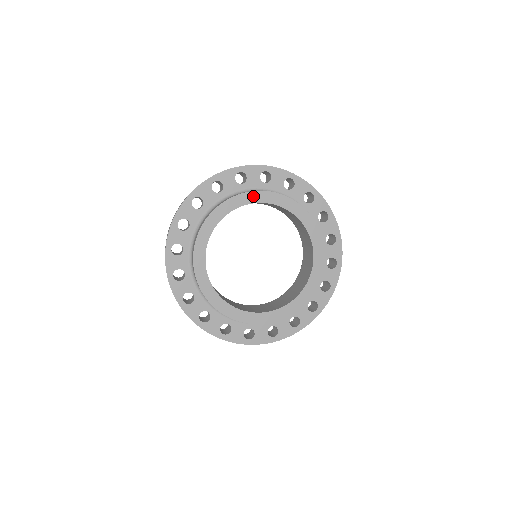
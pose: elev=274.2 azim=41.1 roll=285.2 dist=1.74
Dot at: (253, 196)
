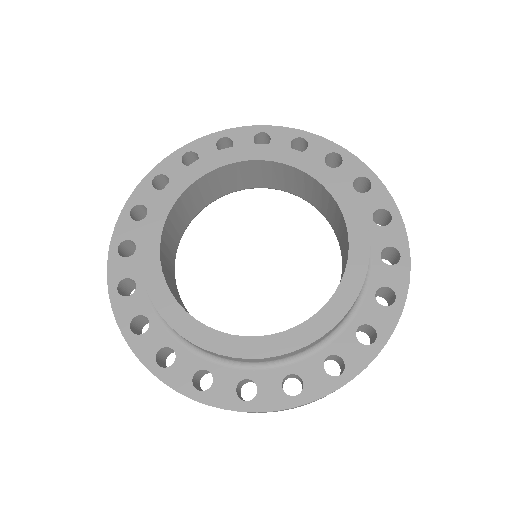
Dot at: (267, 151)
